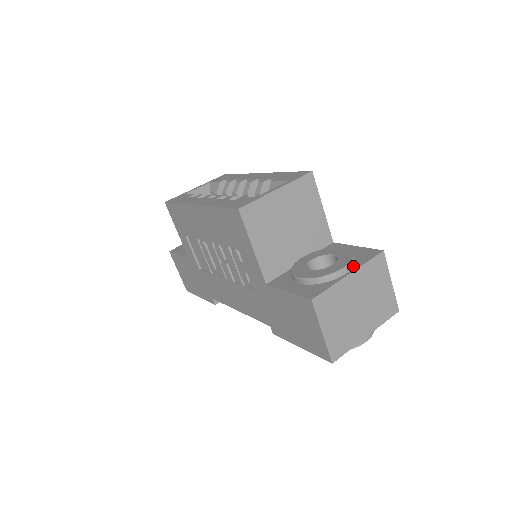
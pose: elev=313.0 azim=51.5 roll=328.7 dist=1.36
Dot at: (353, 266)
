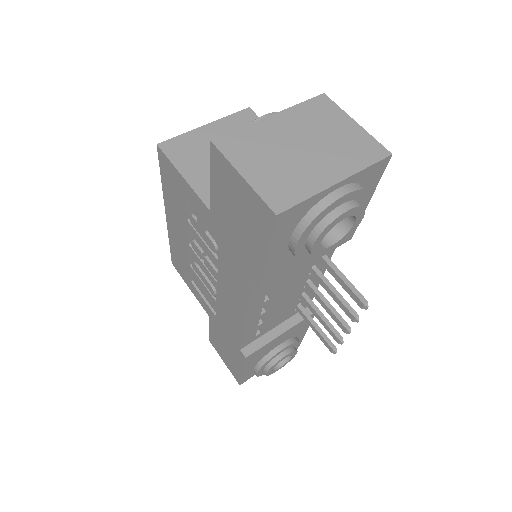
Dot at: occluded
